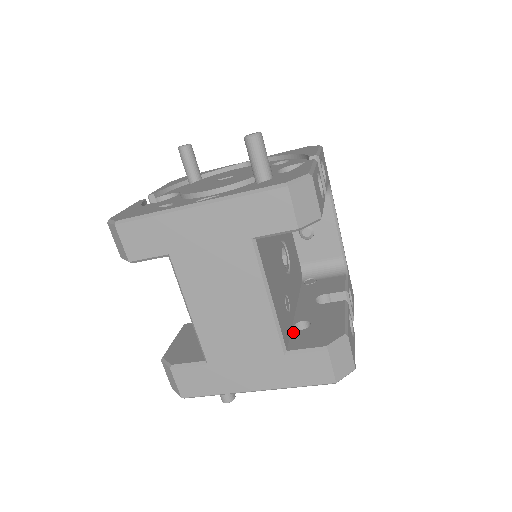
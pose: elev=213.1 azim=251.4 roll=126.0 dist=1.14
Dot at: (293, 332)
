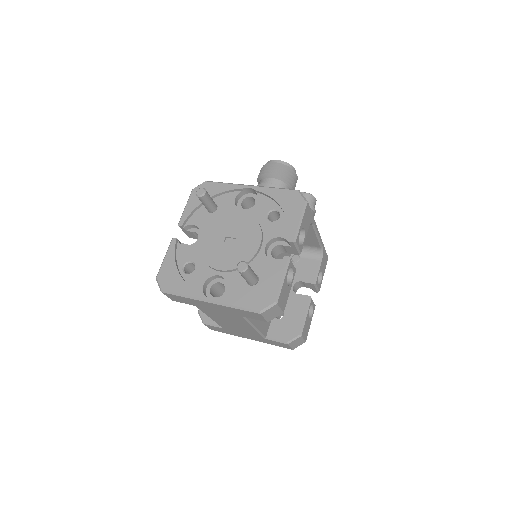
Dot at: (273, 319)
